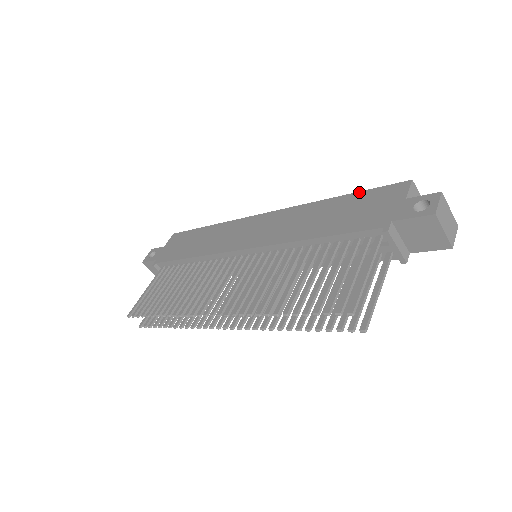
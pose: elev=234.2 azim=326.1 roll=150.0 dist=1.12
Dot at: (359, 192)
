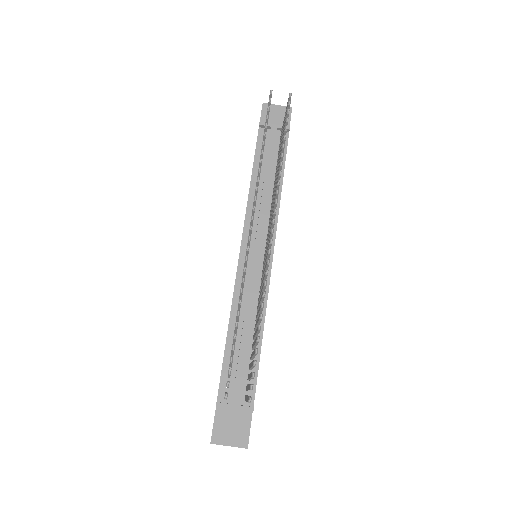
Dot at: occluded
